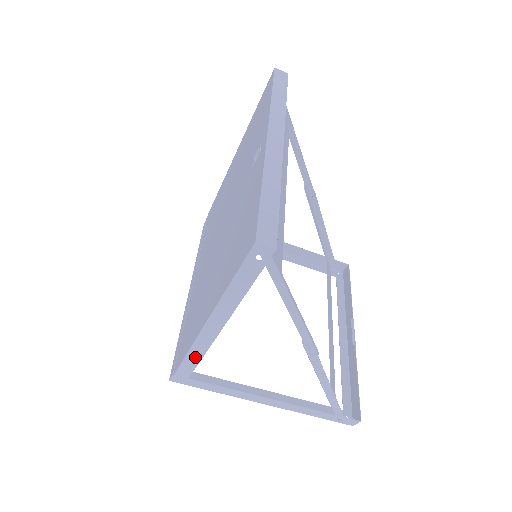
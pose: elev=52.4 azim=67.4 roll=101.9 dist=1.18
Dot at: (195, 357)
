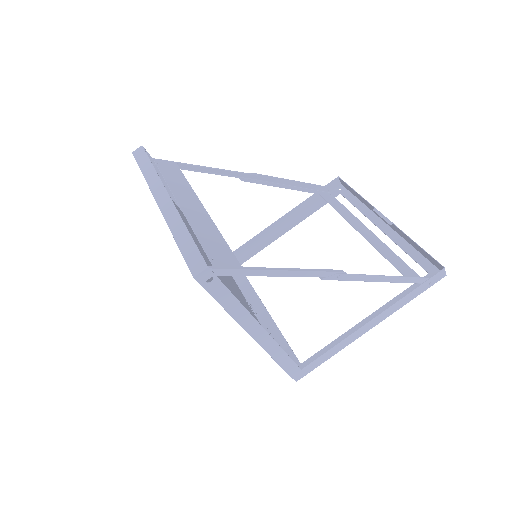
Dot at: (281, 356)
